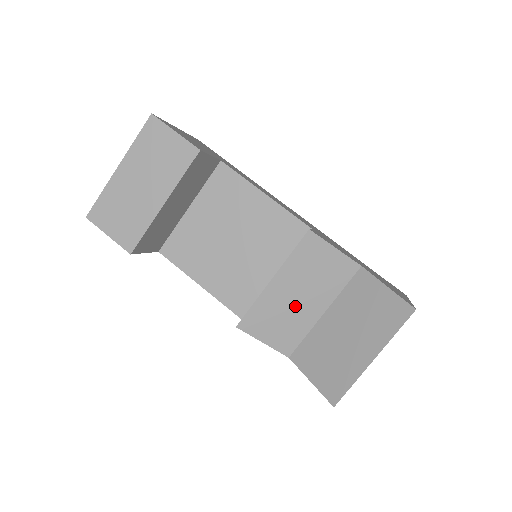
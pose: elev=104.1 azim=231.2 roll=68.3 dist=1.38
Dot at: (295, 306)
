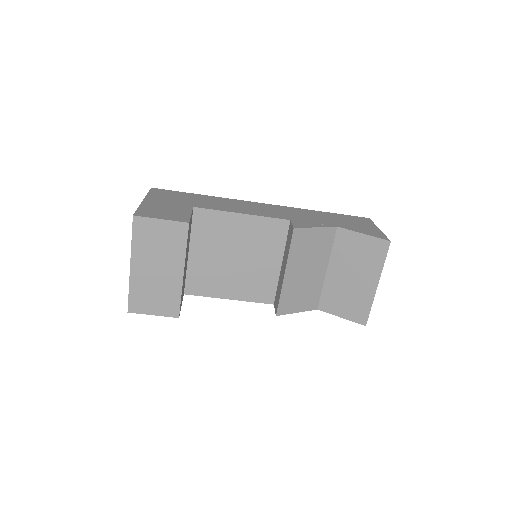
Dot at: (307, 279)
